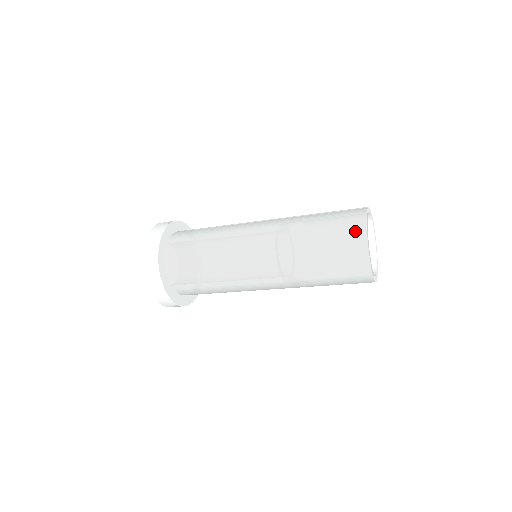
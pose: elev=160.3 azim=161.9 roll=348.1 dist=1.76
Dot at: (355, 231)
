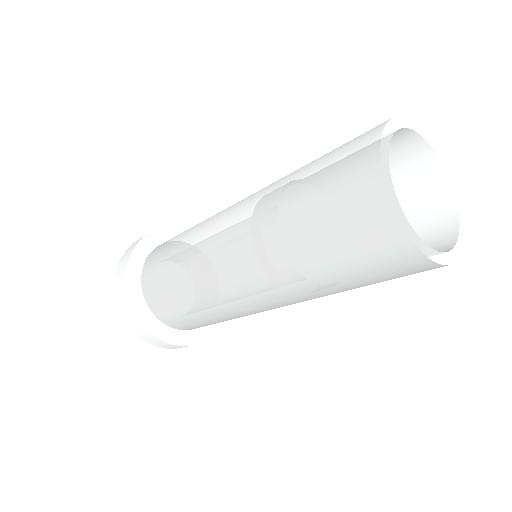
Dot at: occluded
